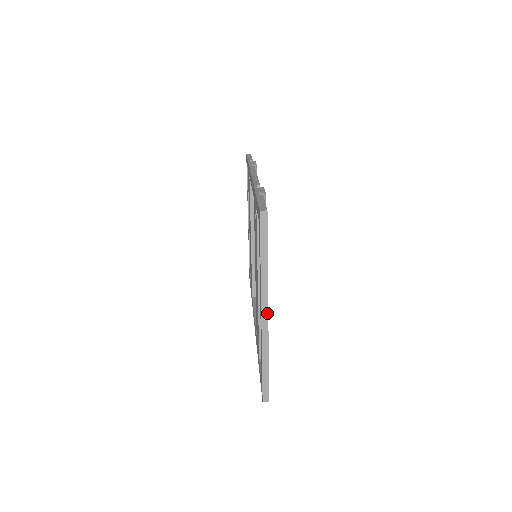
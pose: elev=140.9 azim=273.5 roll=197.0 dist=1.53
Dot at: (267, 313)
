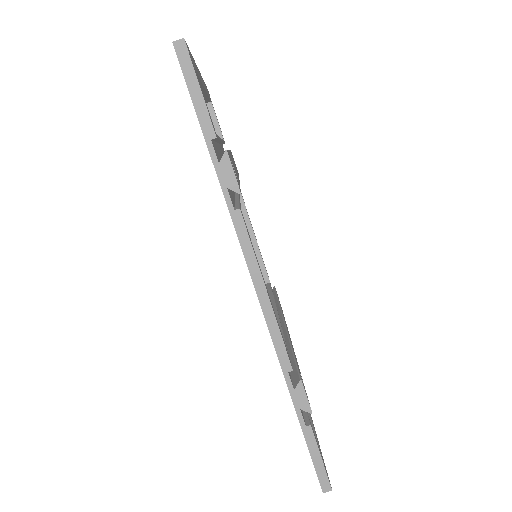
Dot at: occluded
